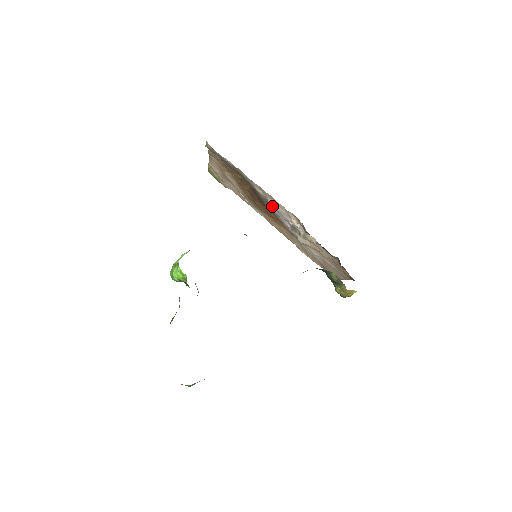
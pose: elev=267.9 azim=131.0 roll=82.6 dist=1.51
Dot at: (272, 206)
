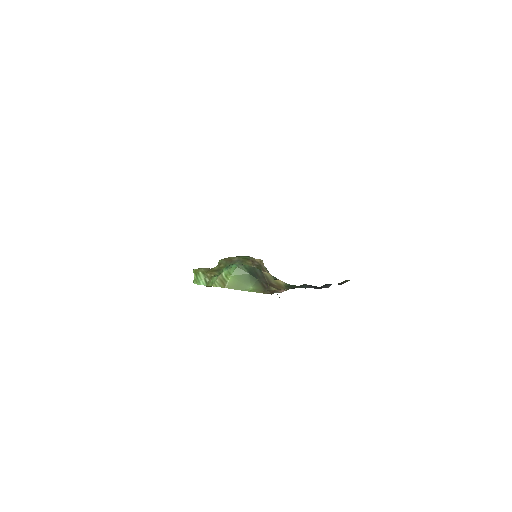
Dot at: occluded
